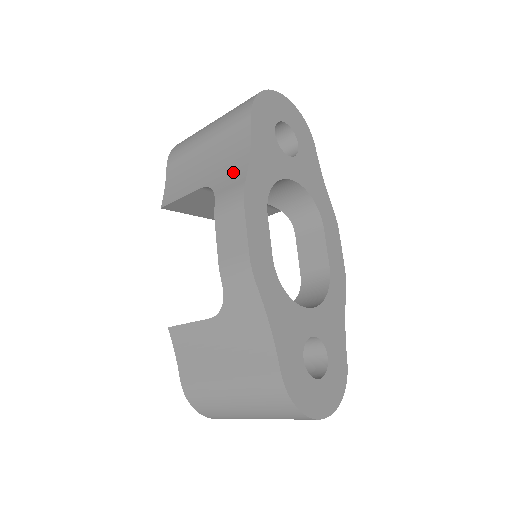
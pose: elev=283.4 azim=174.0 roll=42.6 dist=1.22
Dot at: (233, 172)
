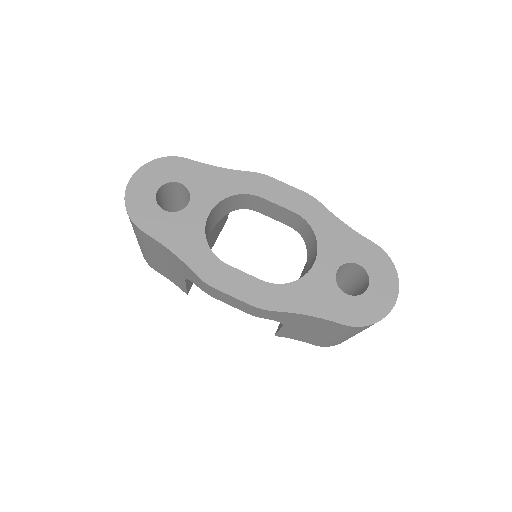
Dot at: (184, 268)
